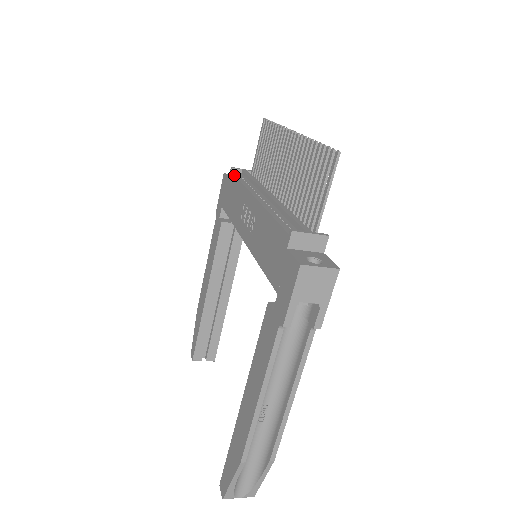
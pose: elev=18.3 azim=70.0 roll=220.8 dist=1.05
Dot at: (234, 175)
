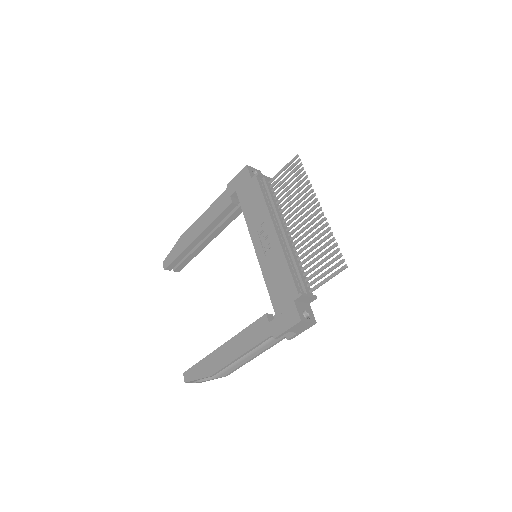
Dot at: (259, 185)
